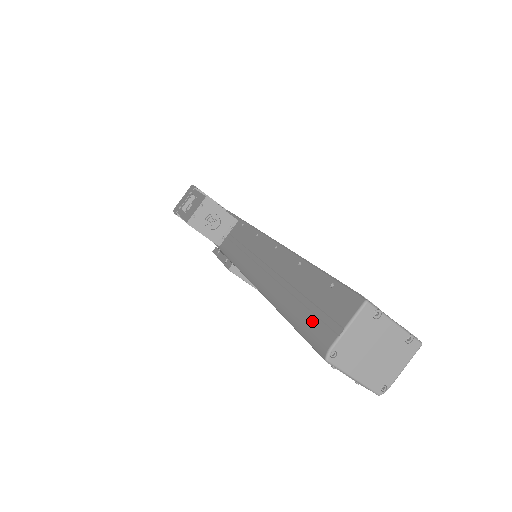
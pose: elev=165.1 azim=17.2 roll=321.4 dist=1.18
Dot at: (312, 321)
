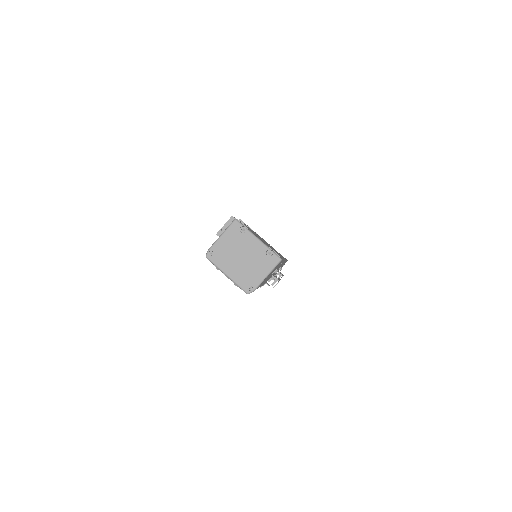
Dot at: occluded
